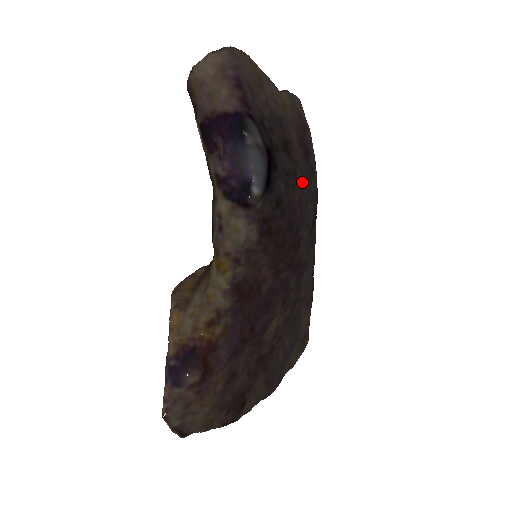
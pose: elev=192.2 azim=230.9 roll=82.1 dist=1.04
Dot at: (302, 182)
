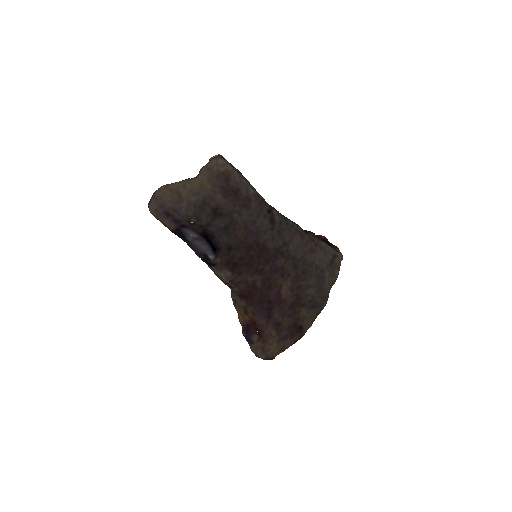
Dot at: (241, 217)
